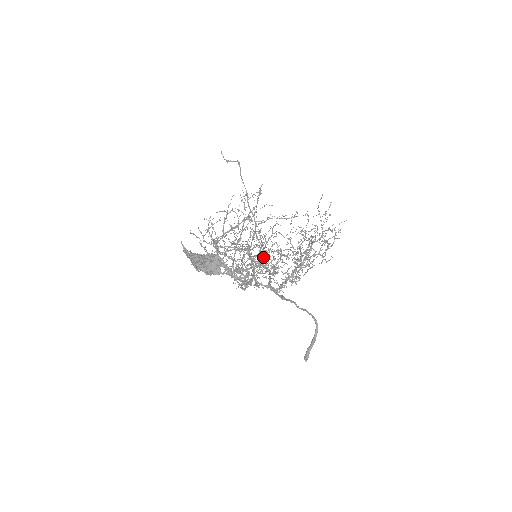
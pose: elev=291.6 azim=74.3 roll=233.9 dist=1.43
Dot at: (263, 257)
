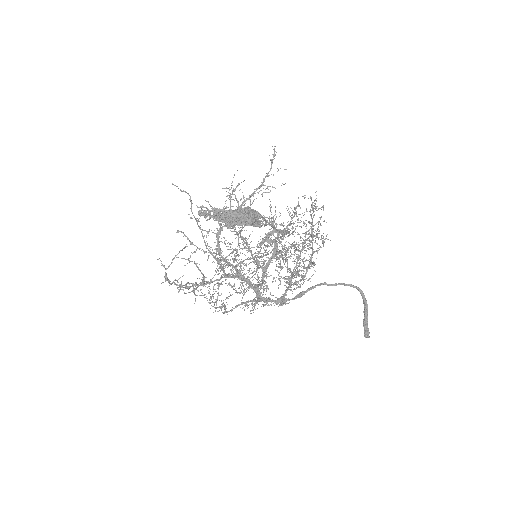
Dot at: (293, 217)
